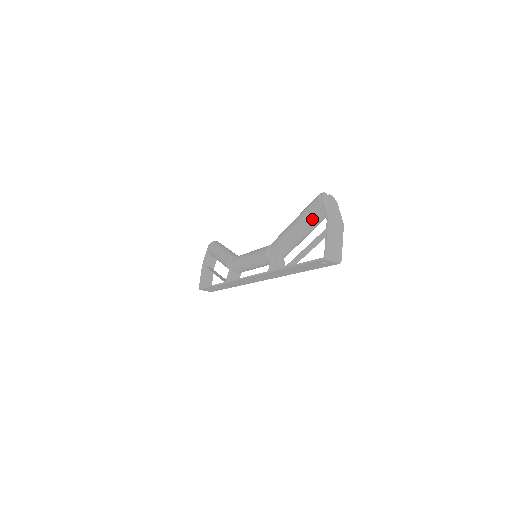
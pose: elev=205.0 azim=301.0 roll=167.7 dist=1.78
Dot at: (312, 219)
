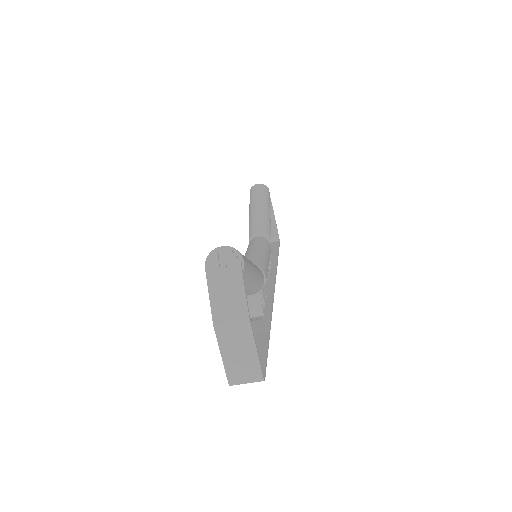
Dot at: occluded
